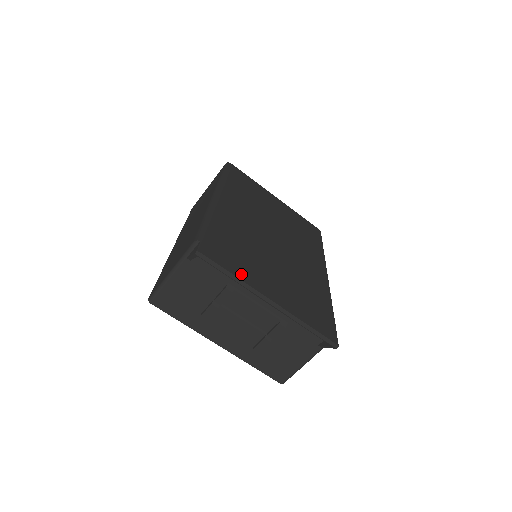
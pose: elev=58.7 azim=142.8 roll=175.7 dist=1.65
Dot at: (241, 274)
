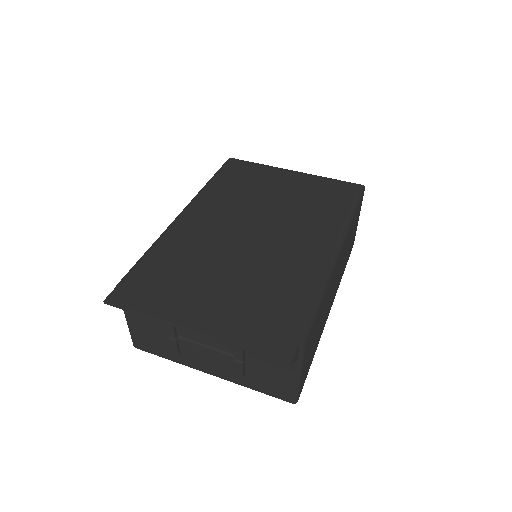
Dot at: (157, 308)
